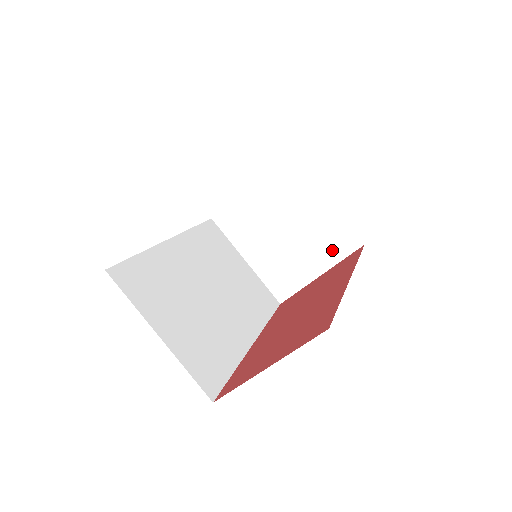
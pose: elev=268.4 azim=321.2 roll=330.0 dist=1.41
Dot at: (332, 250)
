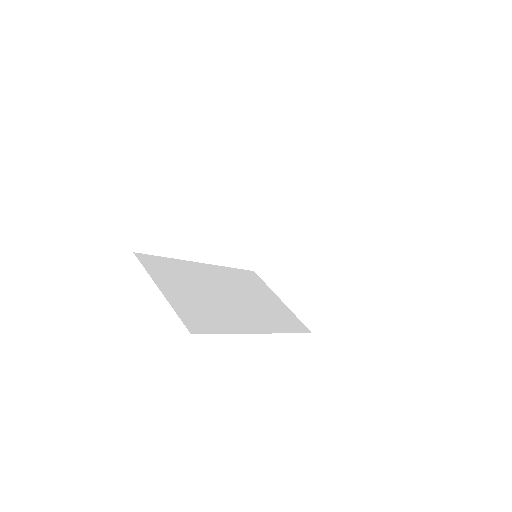
Dot at: (344, 269)
